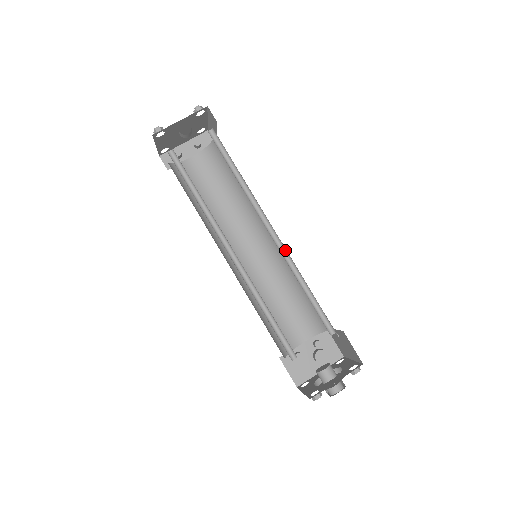
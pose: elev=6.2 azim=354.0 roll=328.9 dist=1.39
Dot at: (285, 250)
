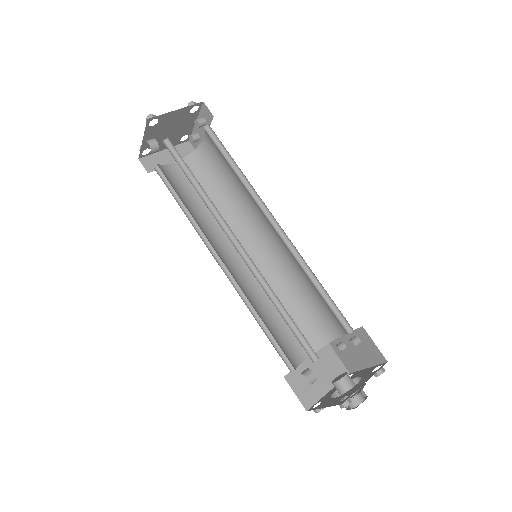
Dot at: (255, 265)
